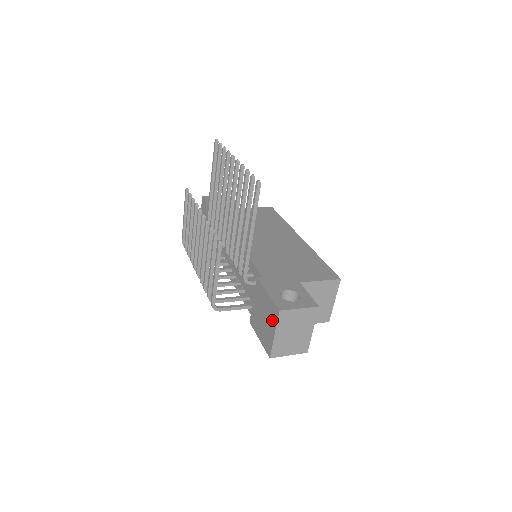
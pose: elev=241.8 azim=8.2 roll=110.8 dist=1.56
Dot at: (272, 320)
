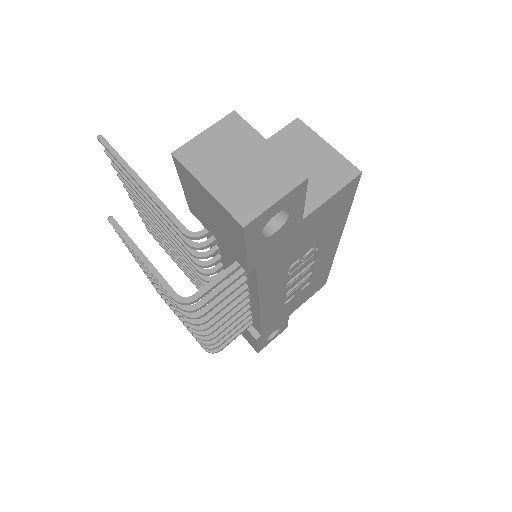
Dot at: (195, 186)
